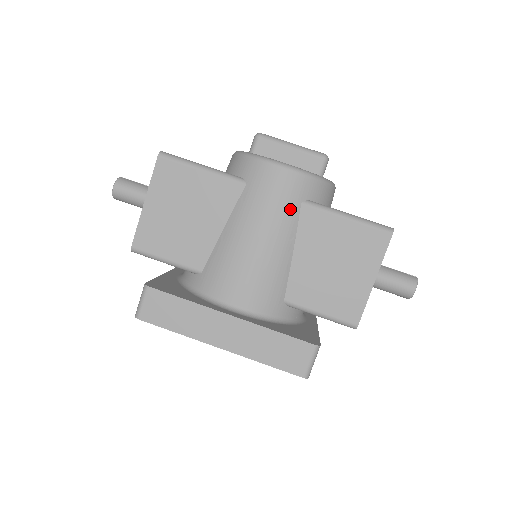
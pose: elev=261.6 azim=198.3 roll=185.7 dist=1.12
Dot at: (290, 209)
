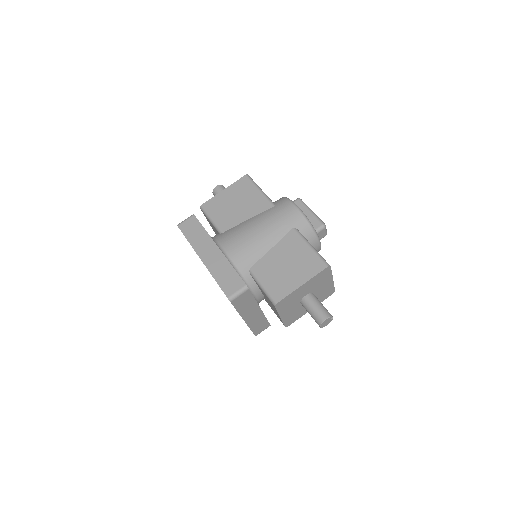
Dot at: (285, 226)
